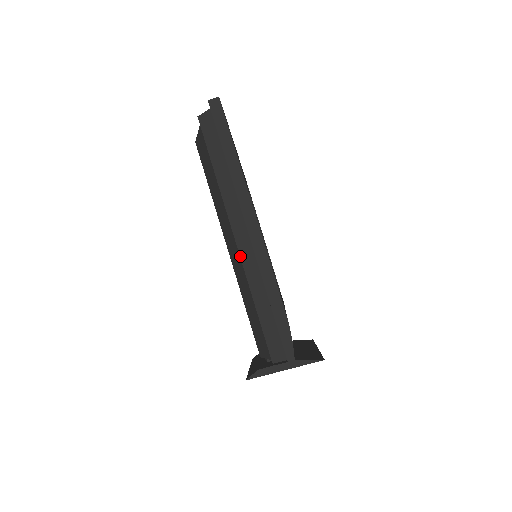
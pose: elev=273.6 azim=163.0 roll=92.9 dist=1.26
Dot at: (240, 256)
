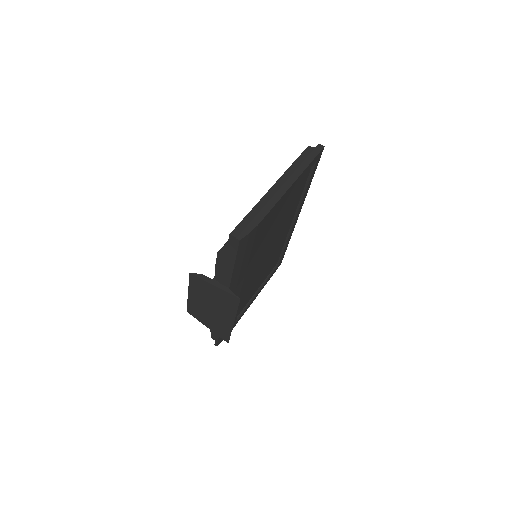
Dot at: (267, 192)
